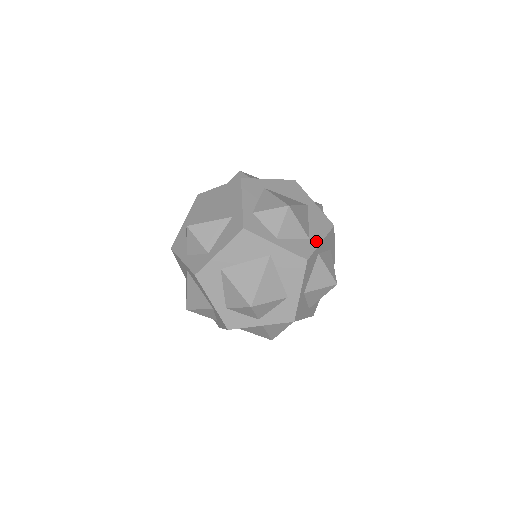
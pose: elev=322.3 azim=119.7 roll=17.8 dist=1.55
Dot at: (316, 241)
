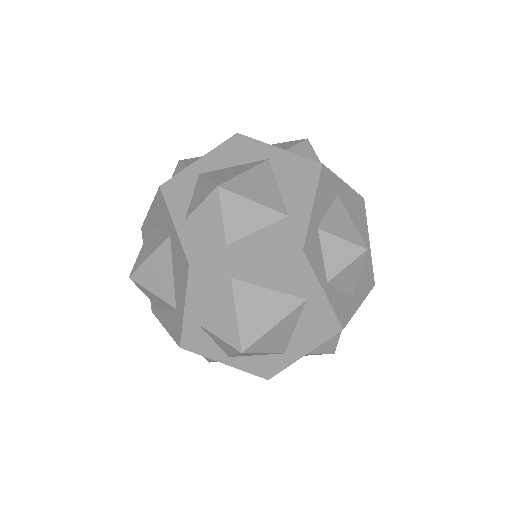
Dot at: (357, 302)
